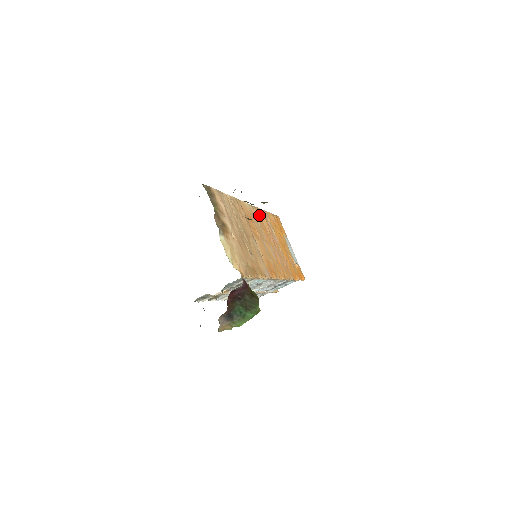
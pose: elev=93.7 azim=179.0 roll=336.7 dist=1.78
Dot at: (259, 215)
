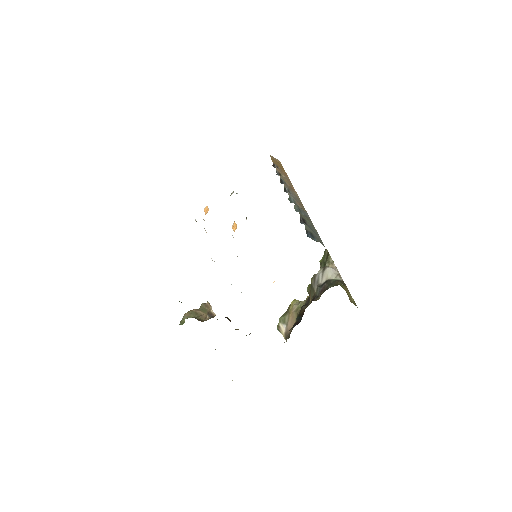
Dot at: occluded
